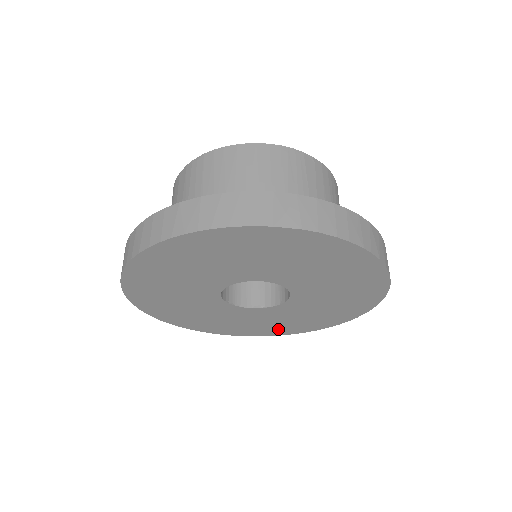
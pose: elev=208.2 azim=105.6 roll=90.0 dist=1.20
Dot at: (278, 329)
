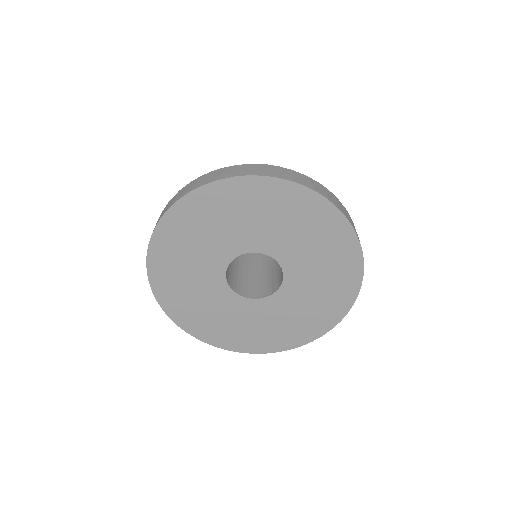
Dot at: (305, 329)
